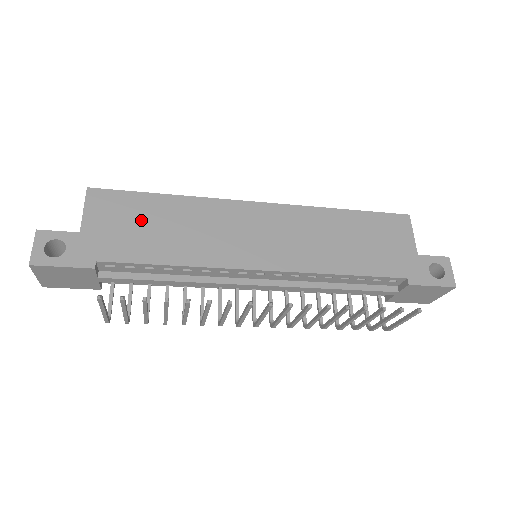
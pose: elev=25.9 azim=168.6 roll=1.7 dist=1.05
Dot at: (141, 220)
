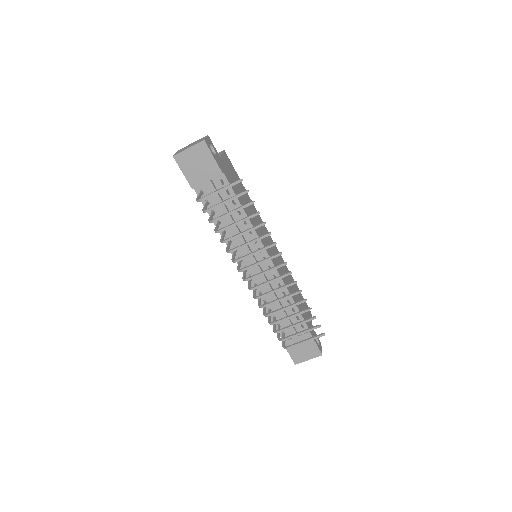
Dot at: (238, 185)
